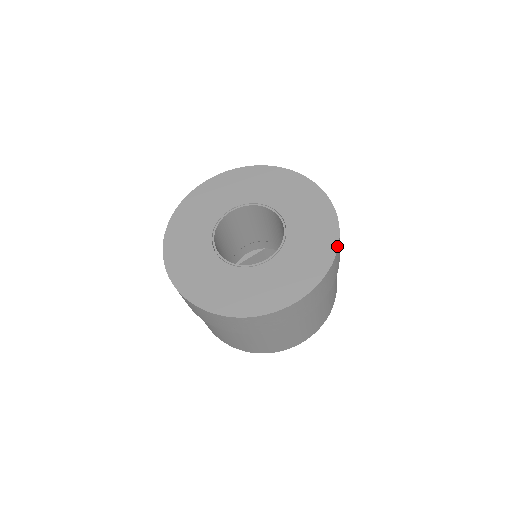
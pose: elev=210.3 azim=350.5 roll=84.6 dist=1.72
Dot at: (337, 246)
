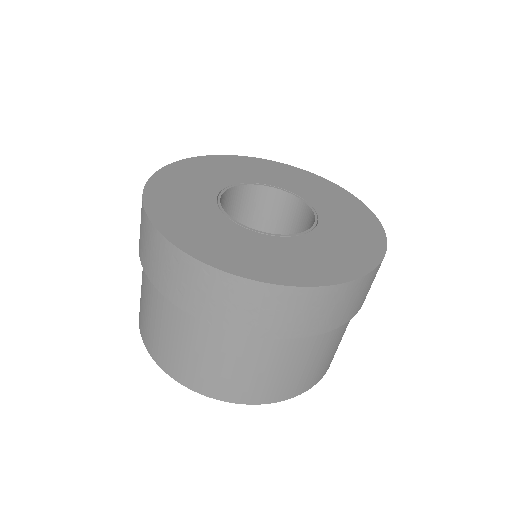
Dot at: (375, 266)
